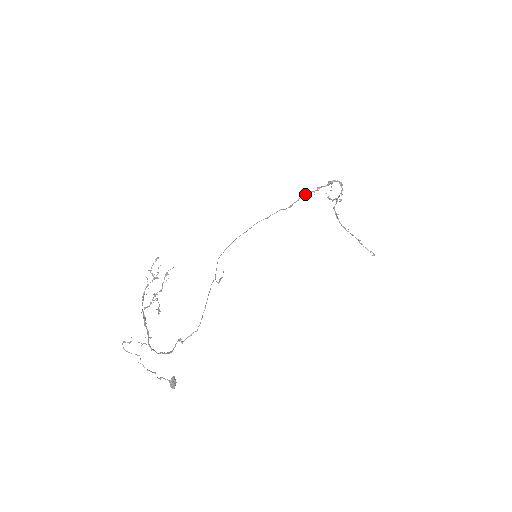
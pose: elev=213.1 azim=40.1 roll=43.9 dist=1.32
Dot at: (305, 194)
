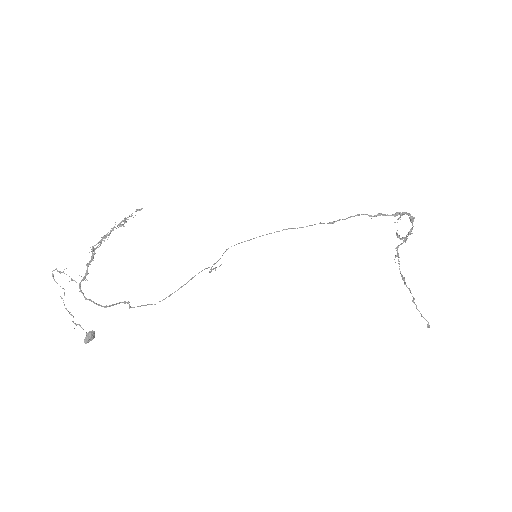
Dot at: (357, 215)
